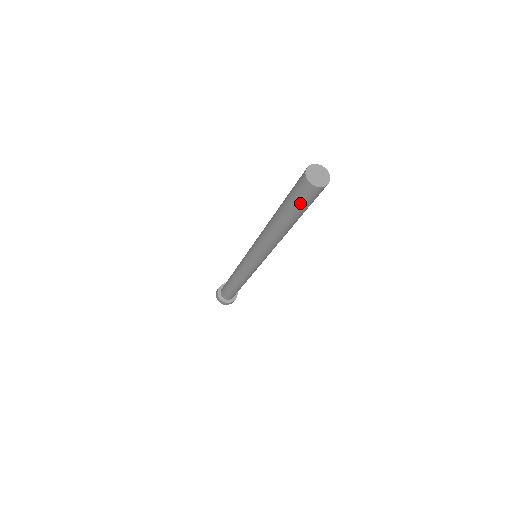
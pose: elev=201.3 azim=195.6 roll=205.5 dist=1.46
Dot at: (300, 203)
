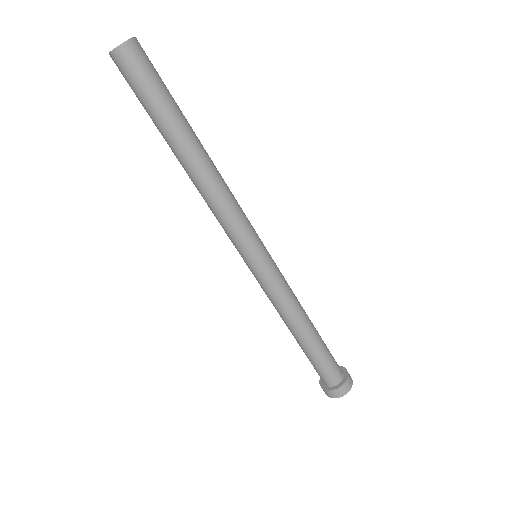
Dot at: (145, 90)
